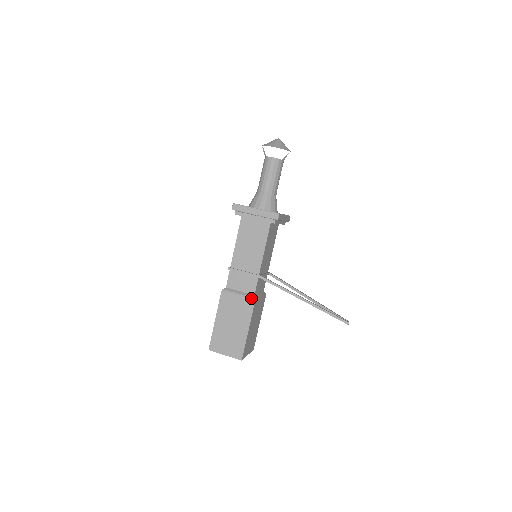
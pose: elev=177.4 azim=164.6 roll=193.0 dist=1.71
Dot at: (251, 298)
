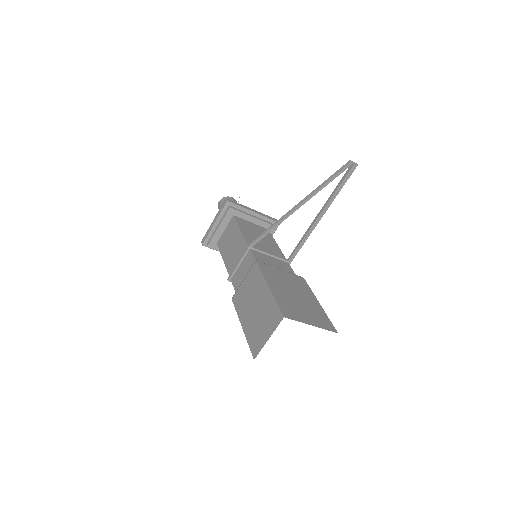
Dot at: (252, 265)
